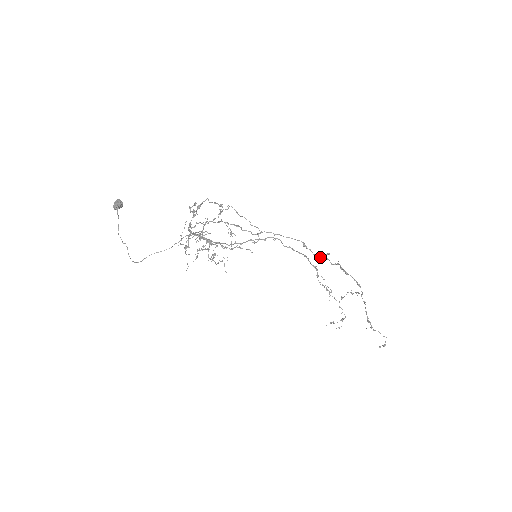
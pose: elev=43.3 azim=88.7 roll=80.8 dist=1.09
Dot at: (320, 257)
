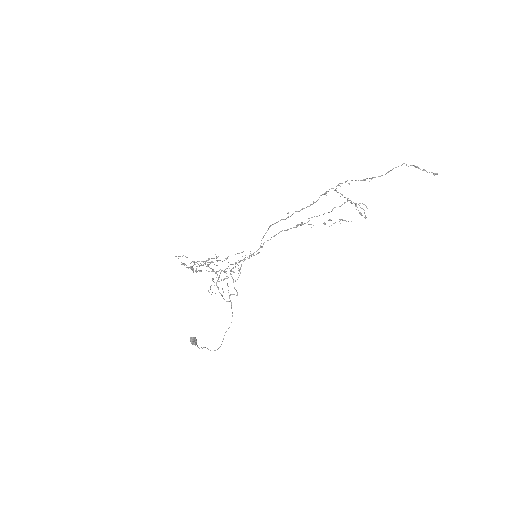
Dot at: occluded
